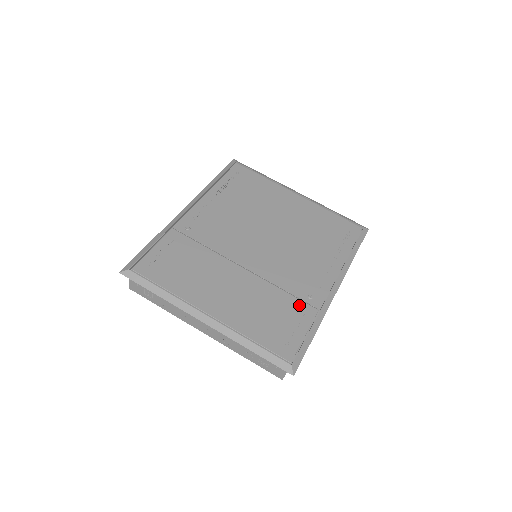
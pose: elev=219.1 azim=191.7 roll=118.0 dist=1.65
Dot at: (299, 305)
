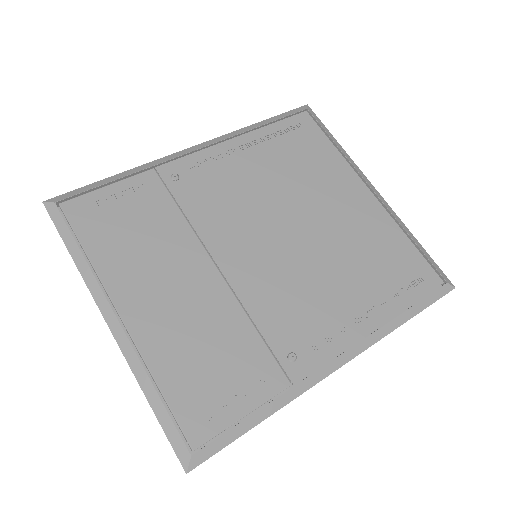
Dot at: (265, 363)
